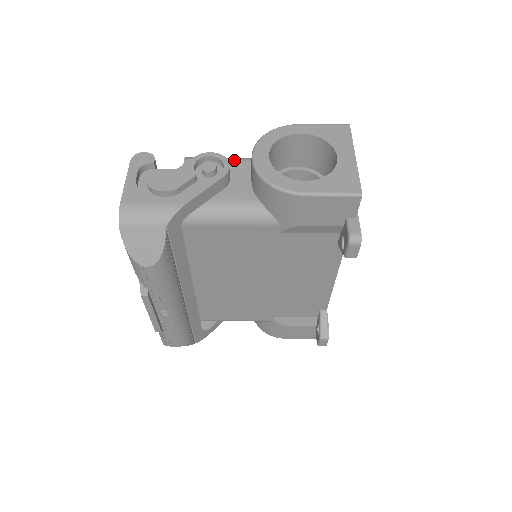
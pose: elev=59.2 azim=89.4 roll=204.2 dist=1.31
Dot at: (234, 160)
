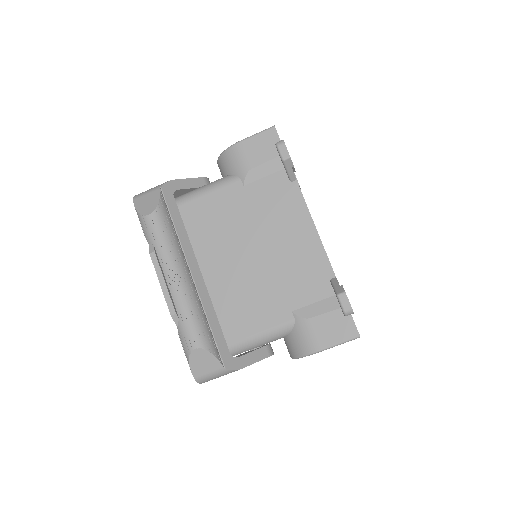
Dot at: occluded
